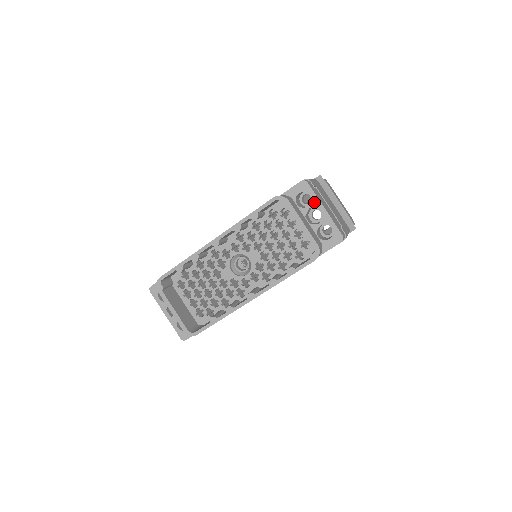
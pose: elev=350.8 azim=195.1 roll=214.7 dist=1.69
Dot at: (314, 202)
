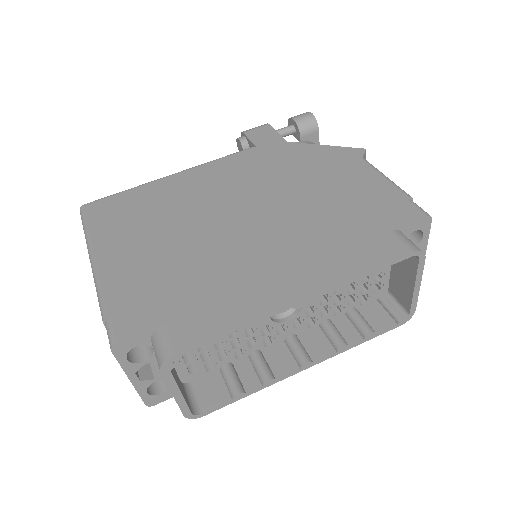
Dot at: (422, 244)
